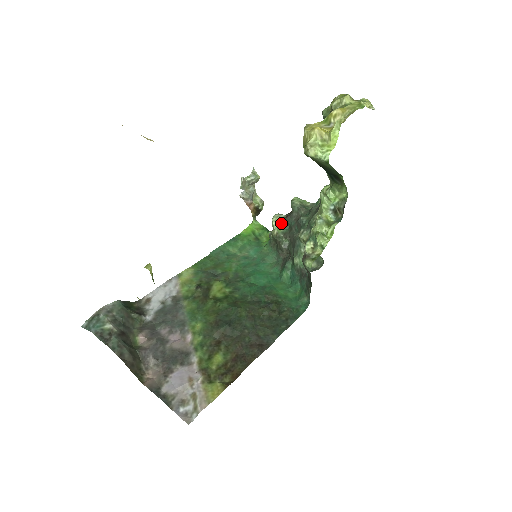
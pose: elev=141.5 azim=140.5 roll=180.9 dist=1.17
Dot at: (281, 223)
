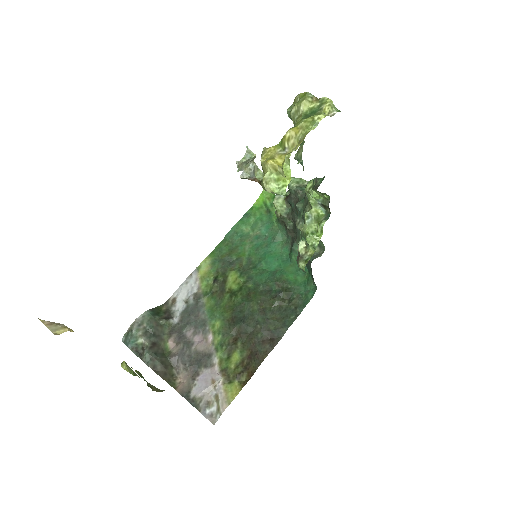
Dot at: (283, 204)
